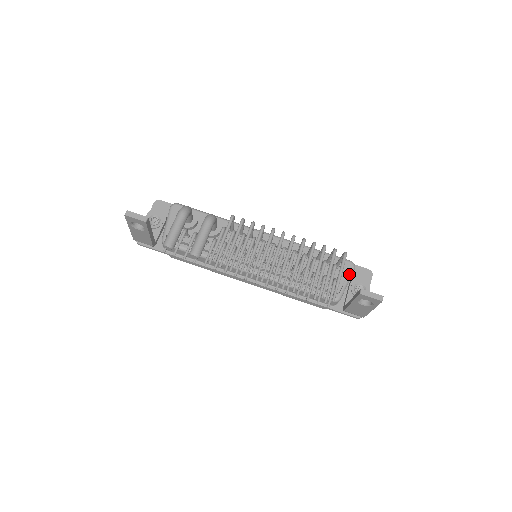
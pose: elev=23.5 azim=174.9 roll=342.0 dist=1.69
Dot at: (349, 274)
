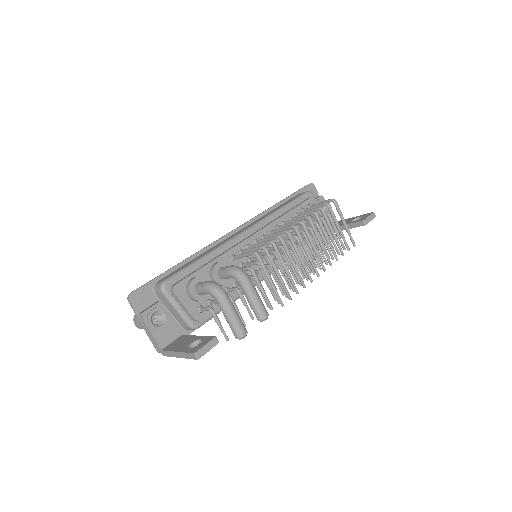
Dot at: occluded
